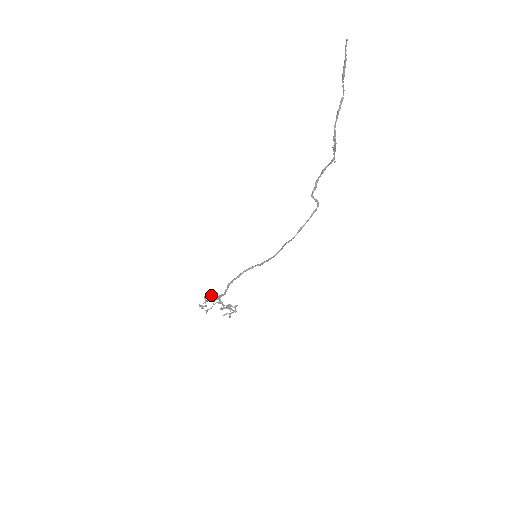
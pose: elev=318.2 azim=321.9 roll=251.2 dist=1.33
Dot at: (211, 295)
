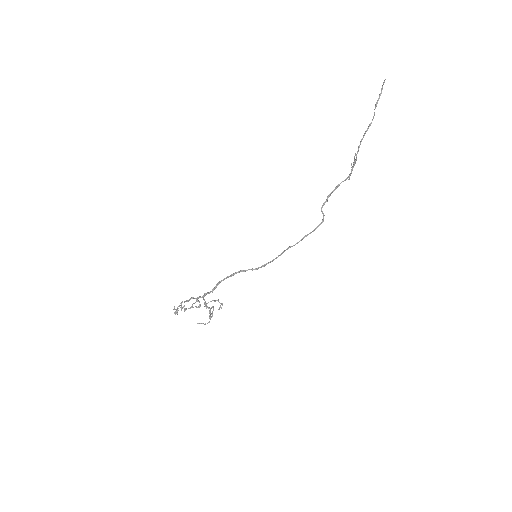
Dot at: occluded
